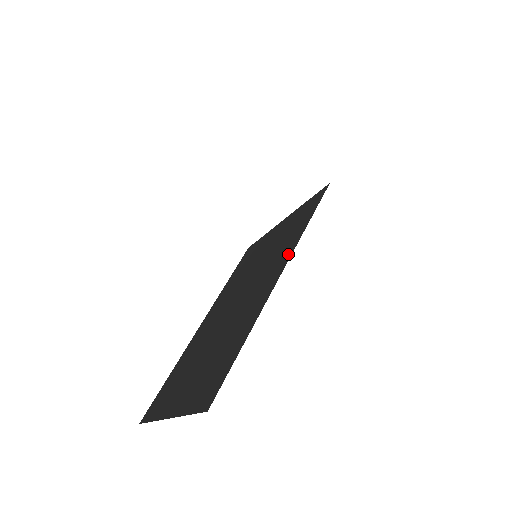
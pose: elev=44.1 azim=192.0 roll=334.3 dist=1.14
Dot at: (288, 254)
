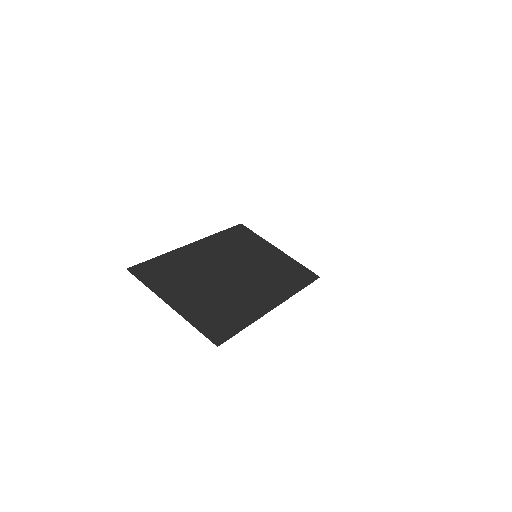
Dot at: (284, 296)
